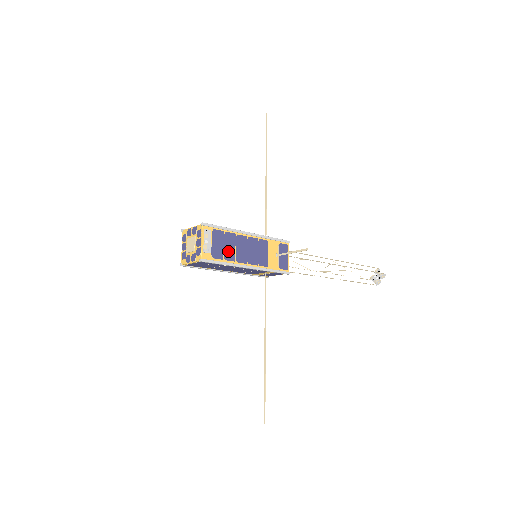
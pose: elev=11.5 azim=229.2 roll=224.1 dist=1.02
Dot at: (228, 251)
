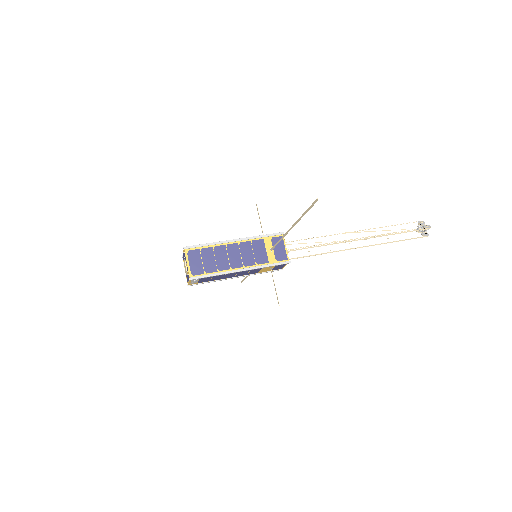
Dot at: (216, 279)
